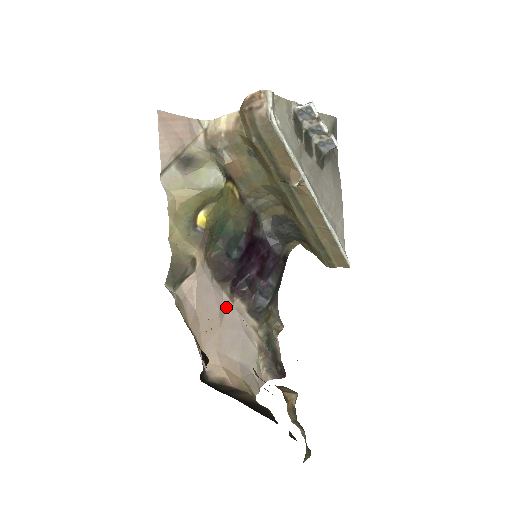
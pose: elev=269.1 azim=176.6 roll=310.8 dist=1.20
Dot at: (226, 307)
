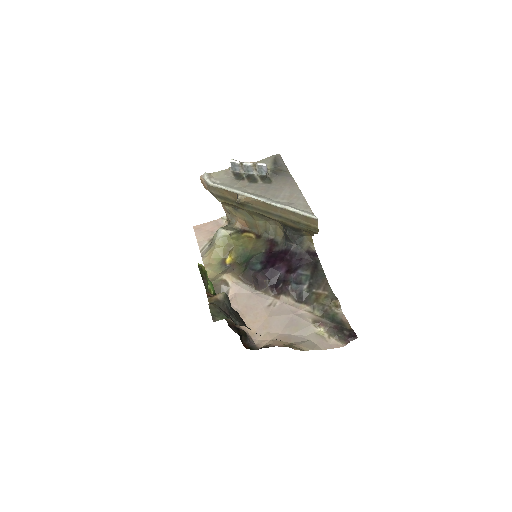
Dot at: (272, 304)
